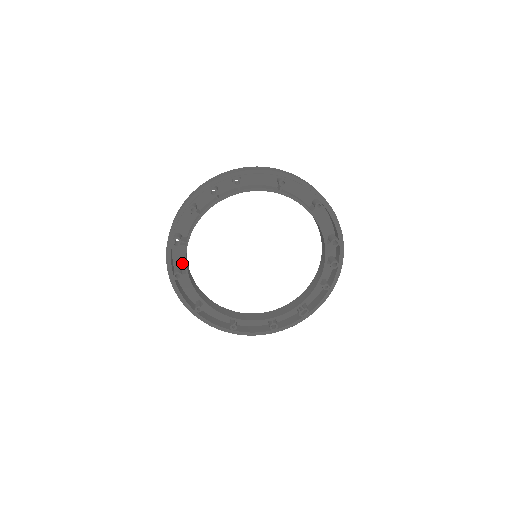
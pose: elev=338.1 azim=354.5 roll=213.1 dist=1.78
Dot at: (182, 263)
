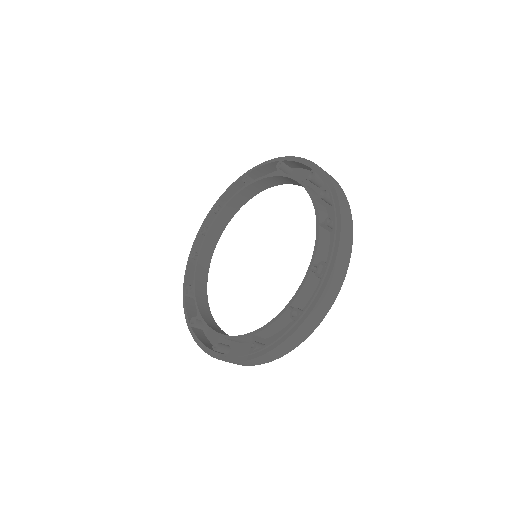
Dot at: occluded
